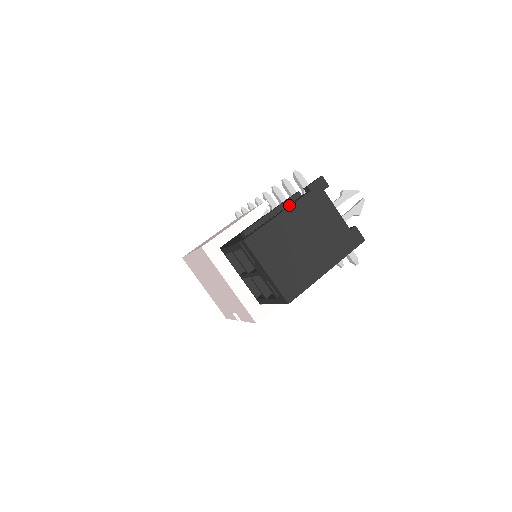
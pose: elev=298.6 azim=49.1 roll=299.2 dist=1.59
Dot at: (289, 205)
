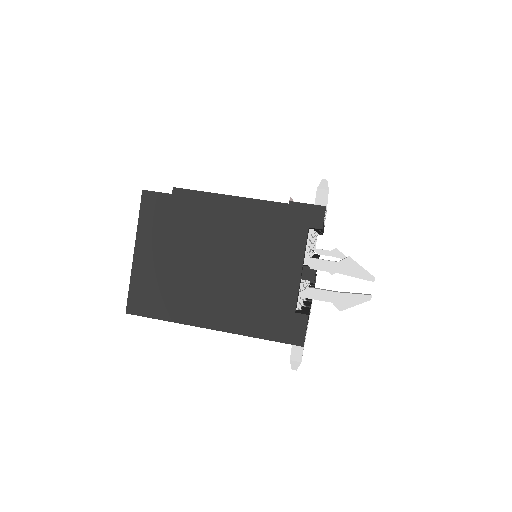
Dot at: occluded
